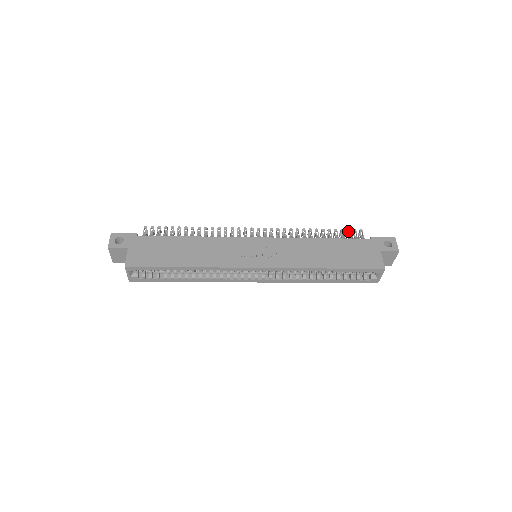
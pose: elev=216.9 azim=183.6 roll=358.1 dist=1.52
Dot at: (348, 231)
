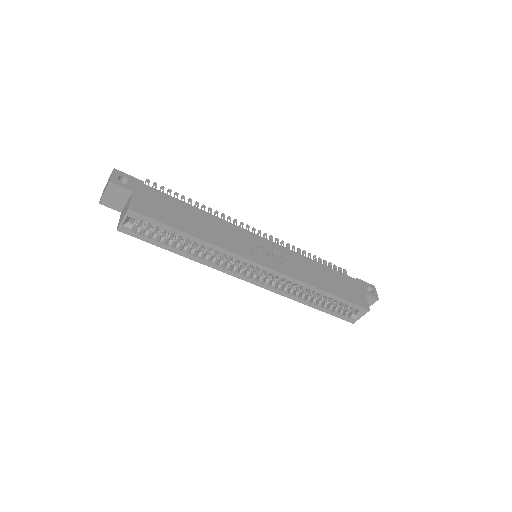
Dot at: (335, 266)
